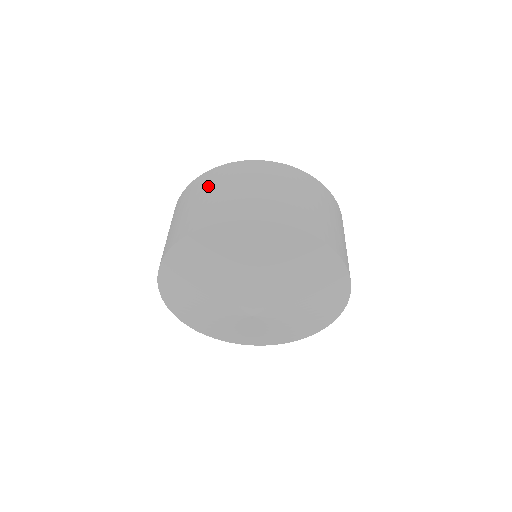
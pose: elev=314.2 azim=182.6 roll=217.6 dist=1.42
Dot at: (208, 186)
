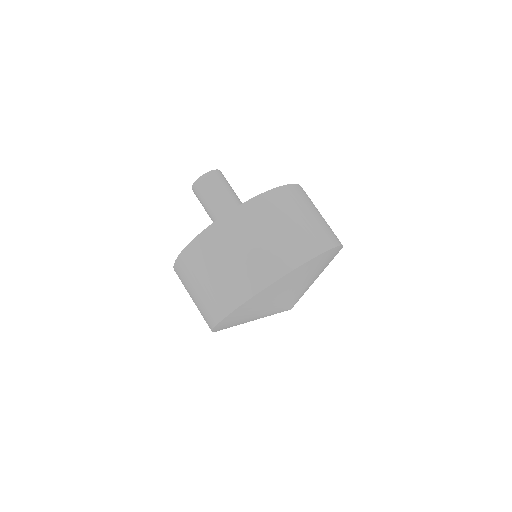
Dot at: (217, 253)
